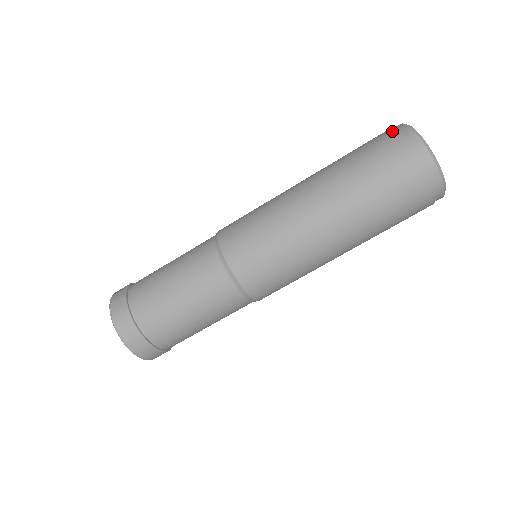
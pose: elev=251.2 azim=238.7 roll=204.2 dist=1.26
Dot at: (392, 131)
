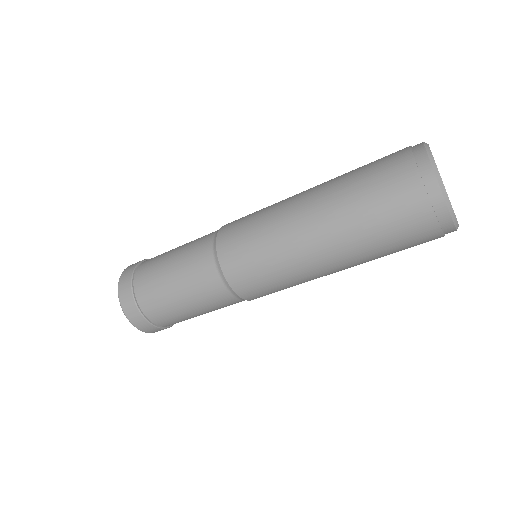
Dot at: (411, 162)
